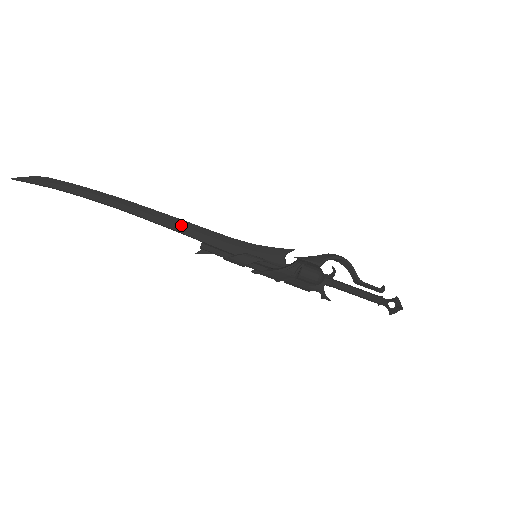
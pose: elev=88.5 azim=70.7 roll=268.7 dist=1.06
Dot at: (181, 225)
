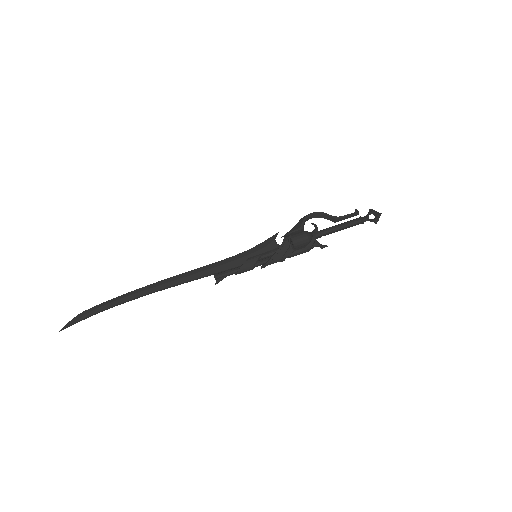
Dot at: (191, 274)
